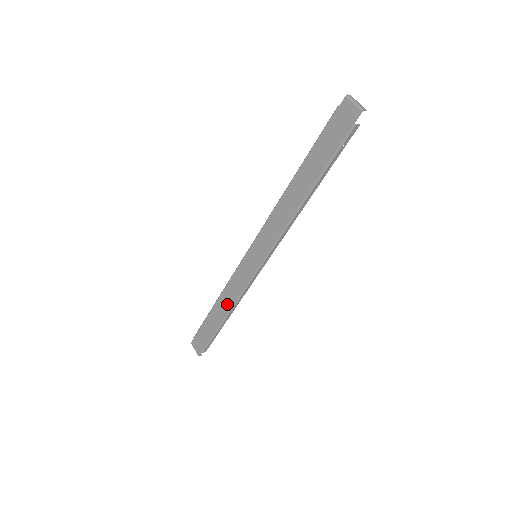
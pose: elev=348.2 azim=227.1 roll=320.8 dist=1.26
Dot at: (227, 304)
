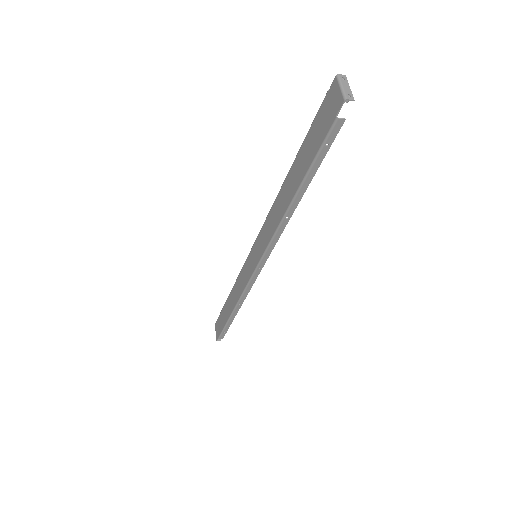
Dot at: (235, 298)
